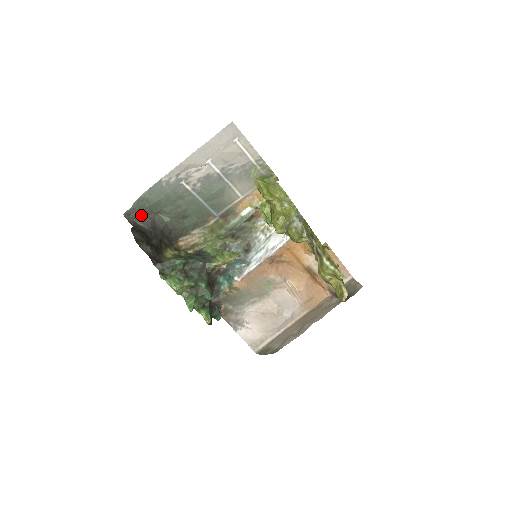
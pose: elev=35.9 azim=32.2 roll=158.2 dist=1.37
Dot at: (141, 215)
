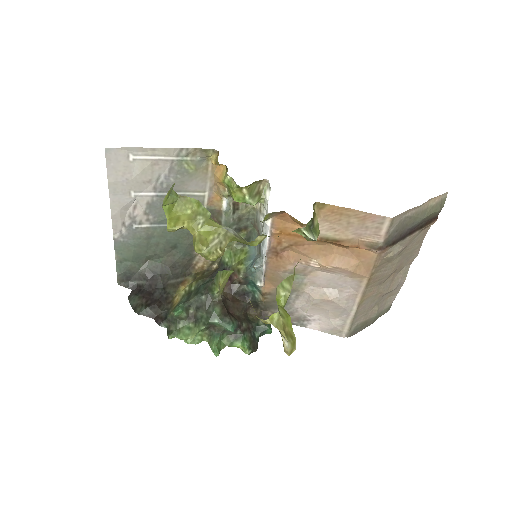
Dot at: (132, 274)
